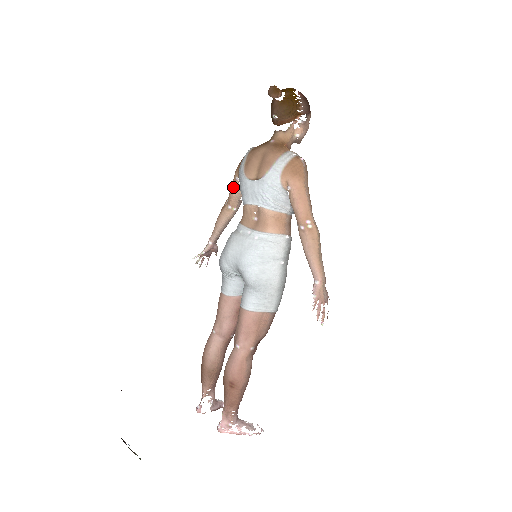
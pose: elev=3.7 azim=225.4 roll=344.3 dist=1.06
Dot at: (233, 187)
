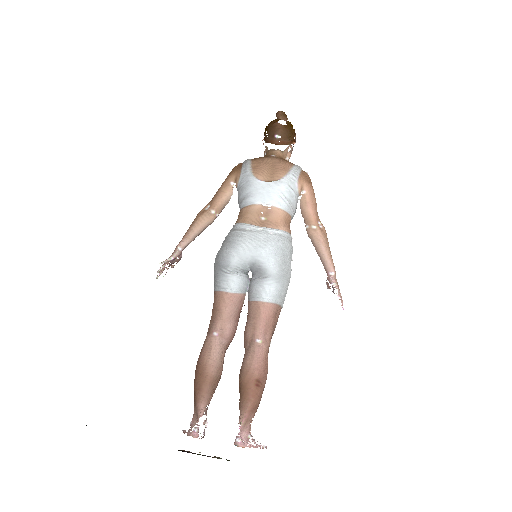
Dot at: (224, 192)
